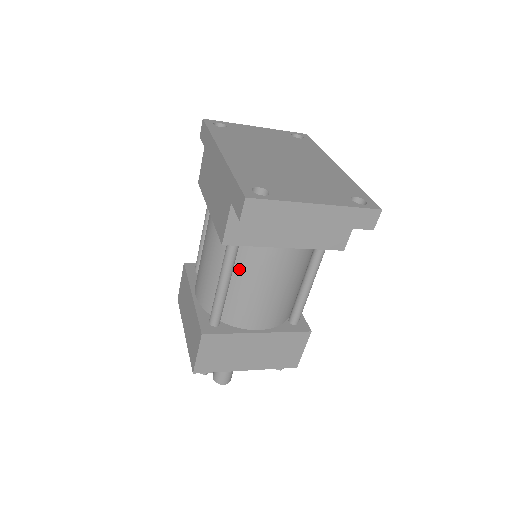
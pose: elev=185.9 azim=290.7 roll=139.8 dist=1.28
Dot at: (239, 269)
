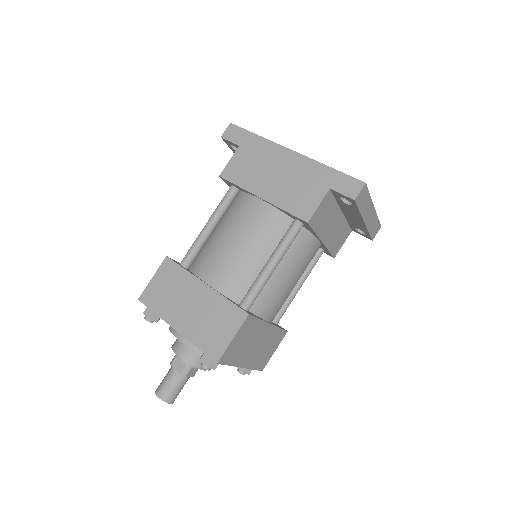
Dot at: (285, 255)
